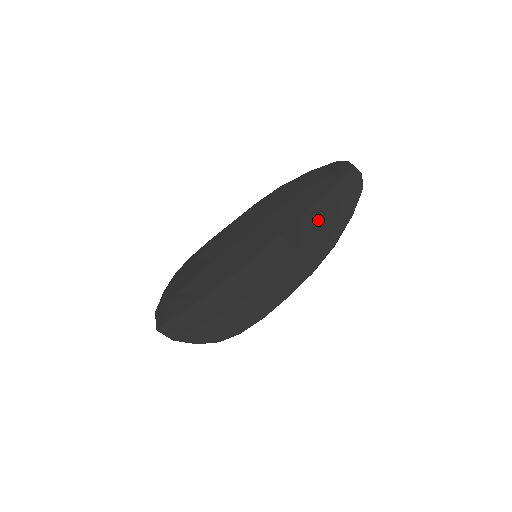
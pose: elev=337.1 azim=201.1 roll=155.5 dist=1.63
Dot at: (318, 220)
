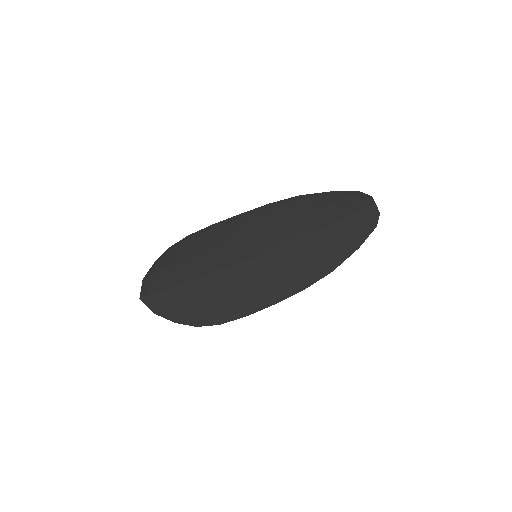
Dot at: (325, 242)
